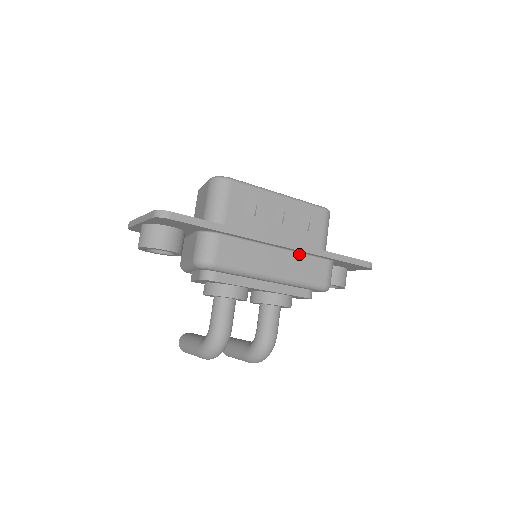
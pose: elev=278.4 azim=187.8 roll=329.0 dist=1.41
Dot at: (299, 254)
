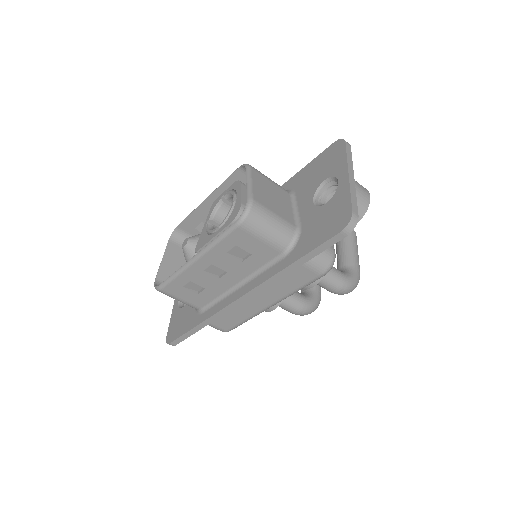
Dot at: occluded
